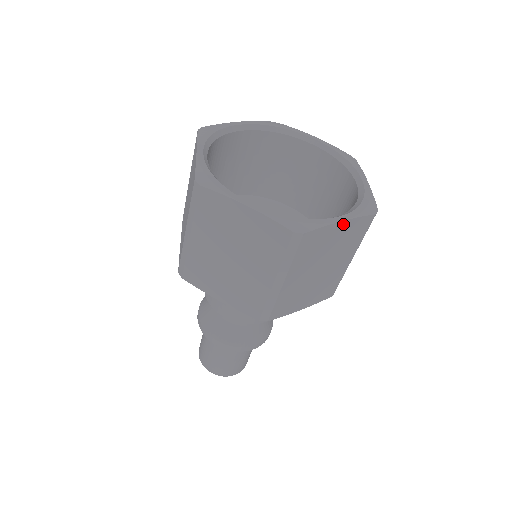
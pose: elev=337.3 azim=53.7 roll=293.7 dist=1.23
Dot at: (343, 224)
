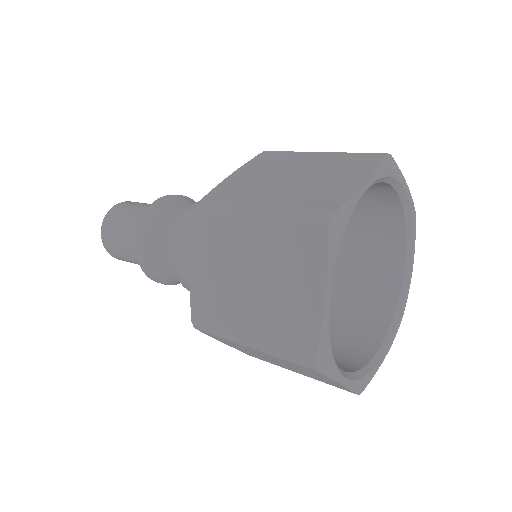
Dot at: occluded
